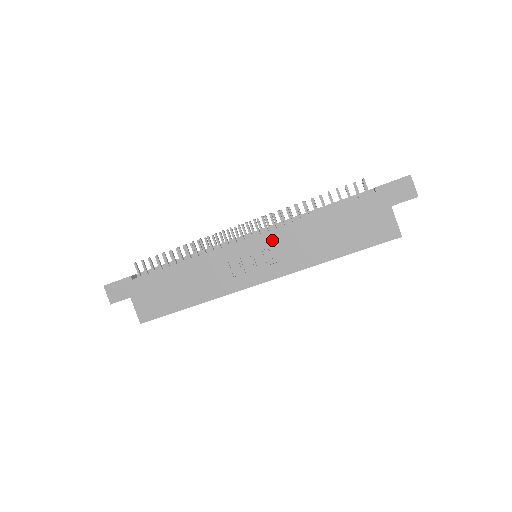
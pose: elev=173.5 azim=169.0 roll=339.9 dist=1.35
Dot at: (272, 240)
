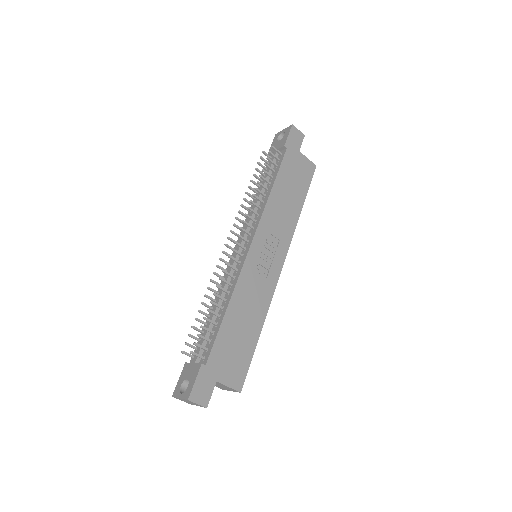
Dot at: (265, 230)
